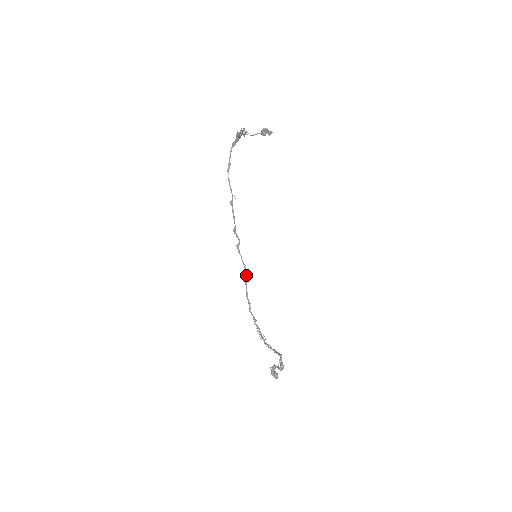
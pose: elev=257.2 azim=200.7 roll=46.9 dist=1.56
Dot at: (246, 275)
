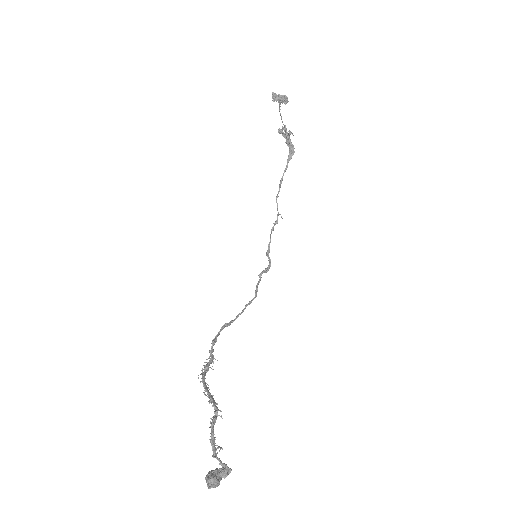
Dot at: (252, 300)
